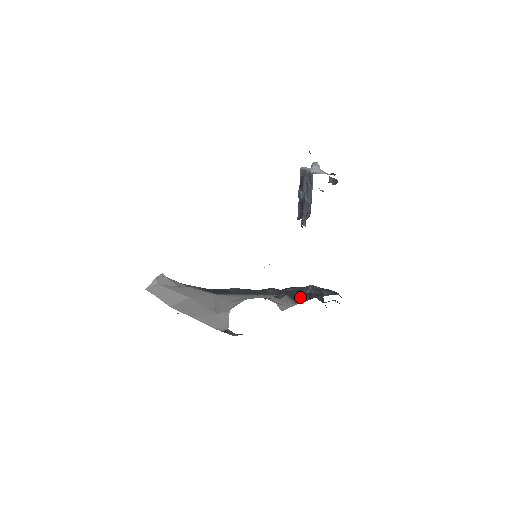
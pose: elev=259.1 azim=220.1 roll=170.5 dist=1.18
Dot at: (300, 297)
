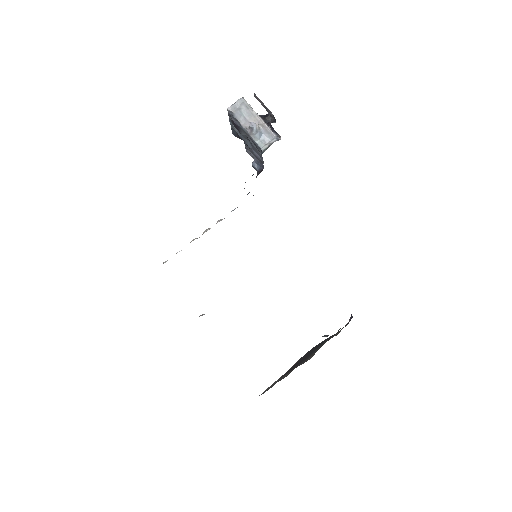
Dot at: occluded
